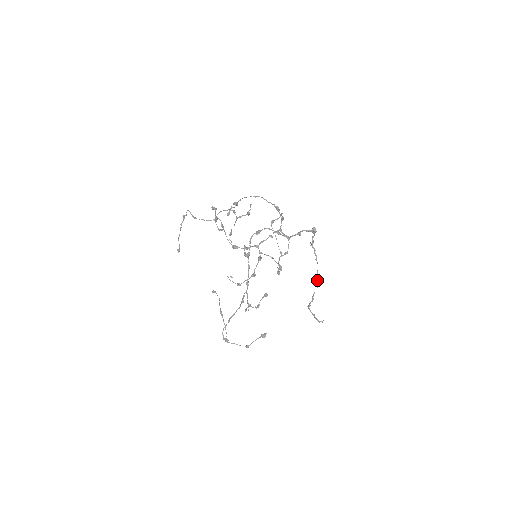
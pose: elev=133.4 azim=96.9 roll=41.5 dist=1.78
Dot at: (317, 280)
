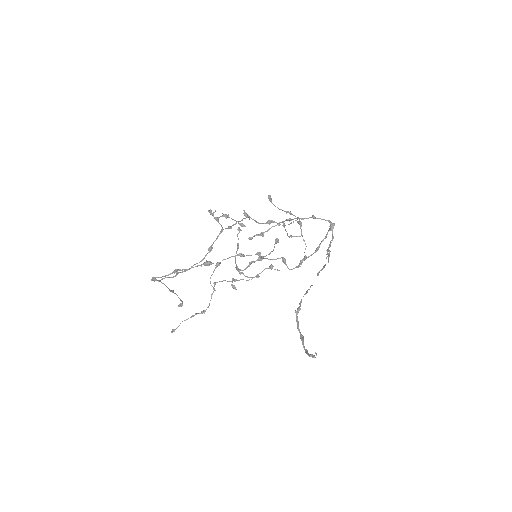
Dot at: (321, 269)
